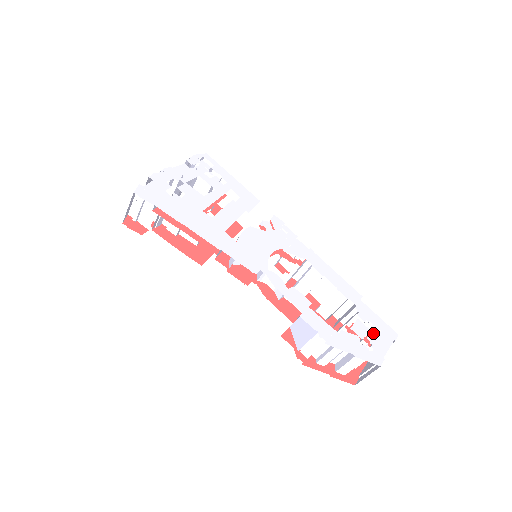
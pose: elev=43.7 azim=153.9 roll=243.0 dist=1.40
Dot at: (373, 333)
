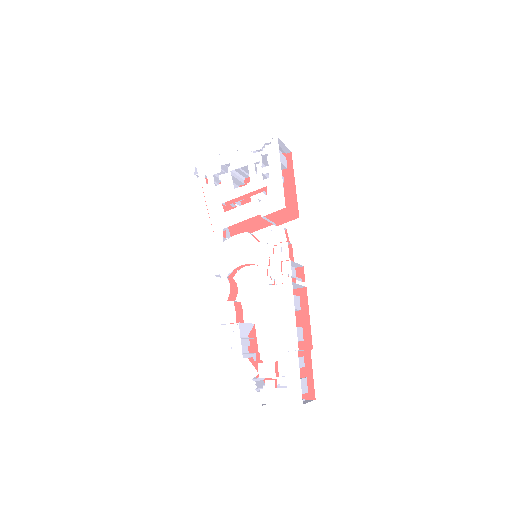
Dot at: occluded
